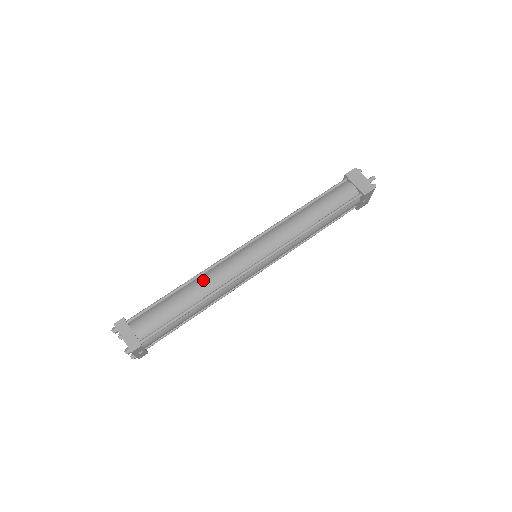
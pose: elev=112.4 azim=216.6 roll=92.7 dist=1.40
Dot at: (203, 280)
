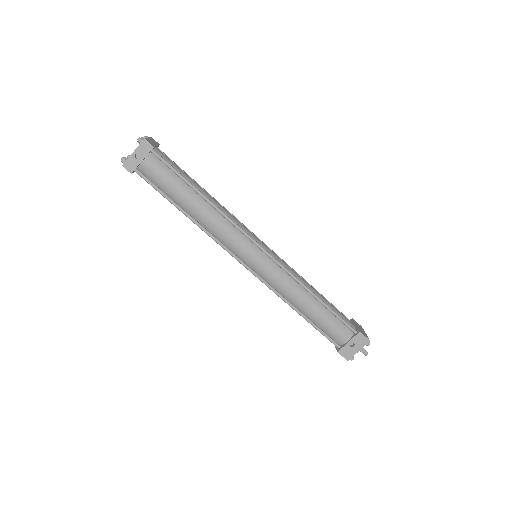
Dot at: (220, 204)
